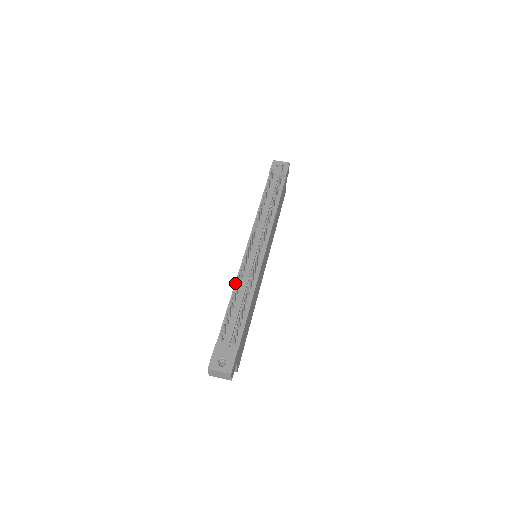
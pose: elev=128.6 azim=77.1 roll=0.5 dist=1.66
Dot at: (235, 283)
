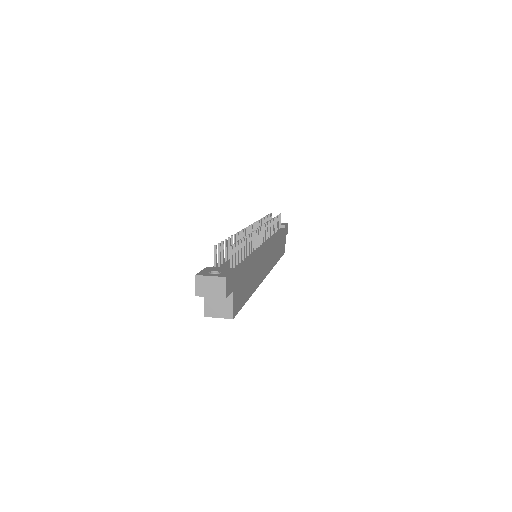
Dot at: occluded
